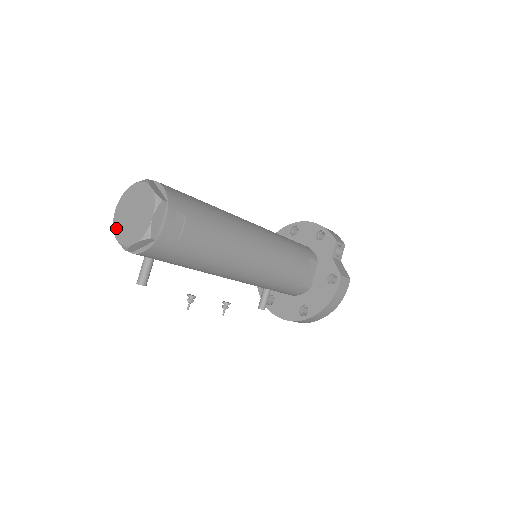
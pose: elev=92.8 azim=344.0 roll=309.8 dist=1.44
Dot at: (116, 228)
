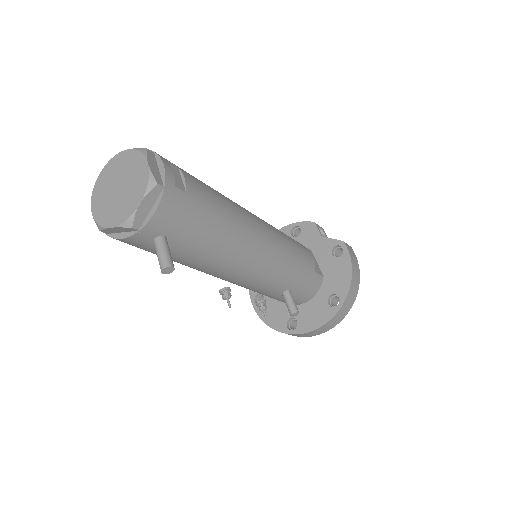
Dot at: (104, 220)
